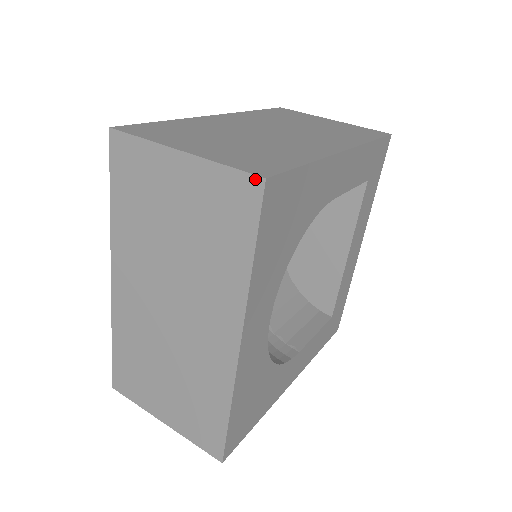
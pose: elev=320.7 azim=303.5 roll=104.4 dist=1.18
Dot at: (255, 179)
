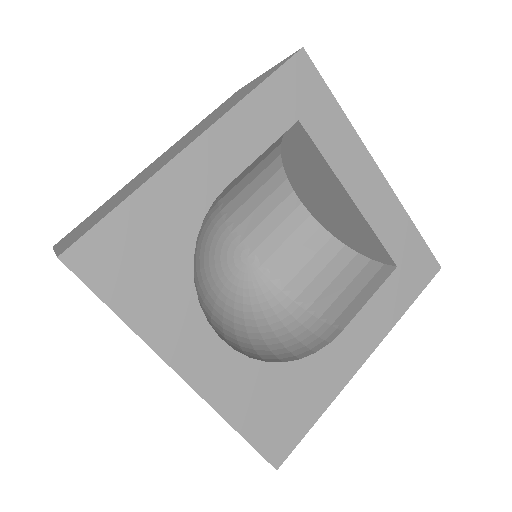
Dot at: (59, 259)
